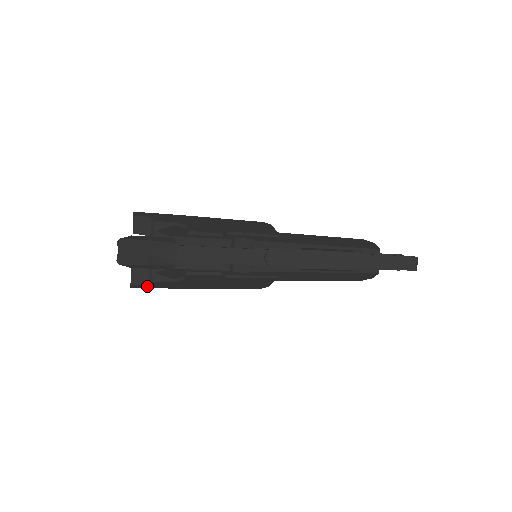
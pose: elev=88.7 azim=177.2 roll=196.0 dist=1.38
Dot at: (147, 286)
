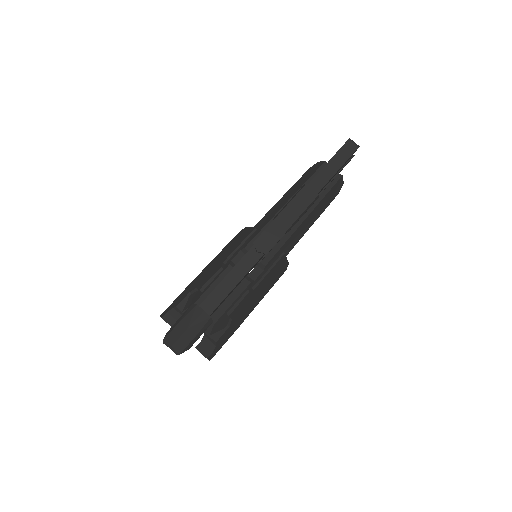
Dot at: (218, 349)
